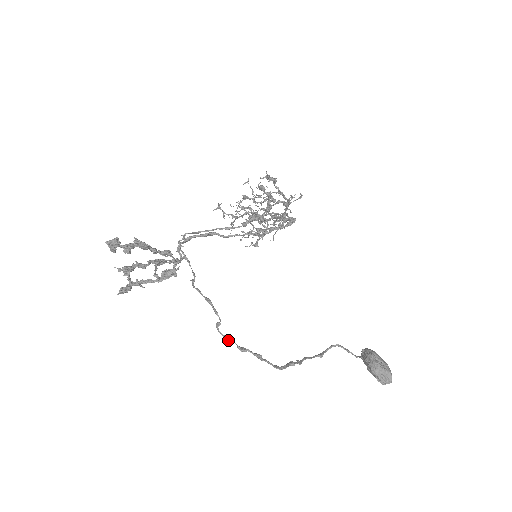
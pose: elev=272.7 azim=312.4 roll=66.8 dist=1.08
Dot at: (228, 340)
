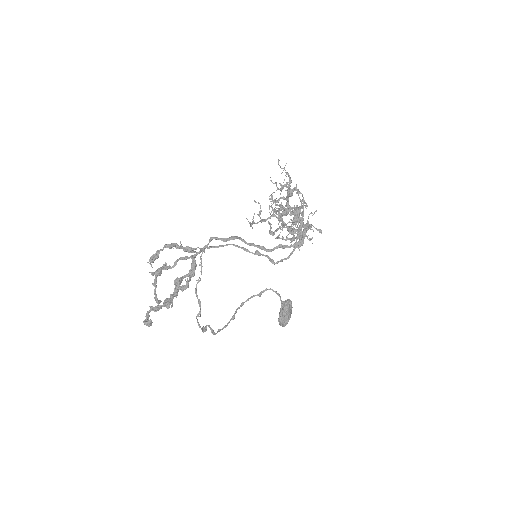
Dot at: (199, 326)
